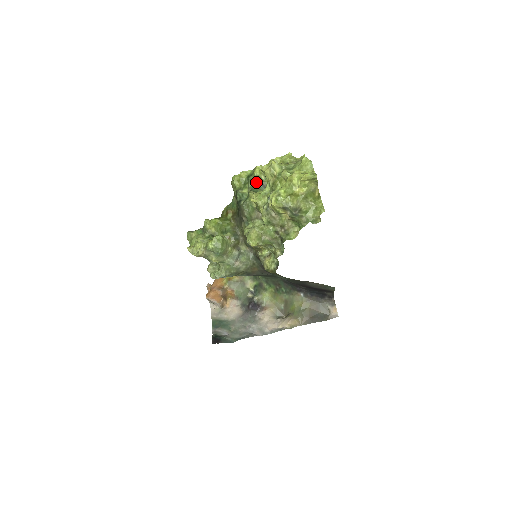
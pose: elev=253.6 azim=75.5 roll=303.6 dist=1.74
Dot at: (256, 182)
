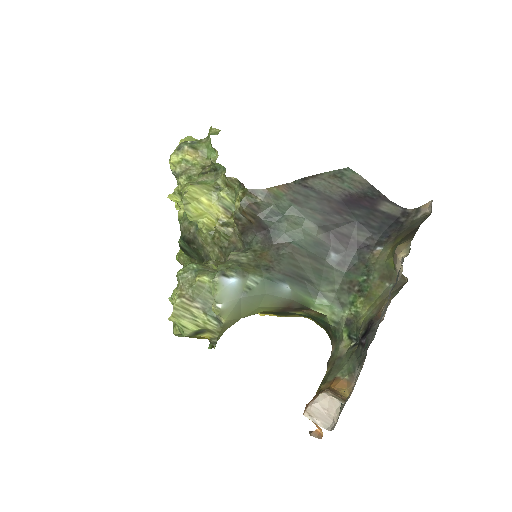
Dot at: occluded
